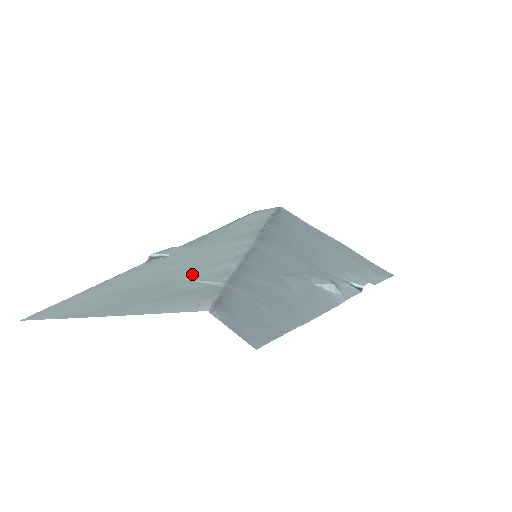
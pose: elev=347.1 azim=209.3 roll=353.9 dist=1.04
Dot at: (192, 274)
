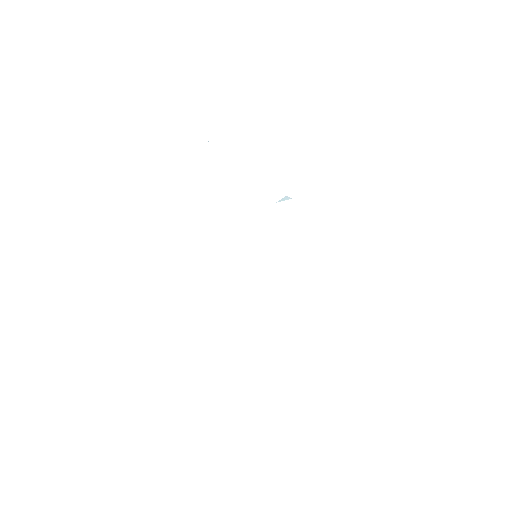
Dot at: occluded
